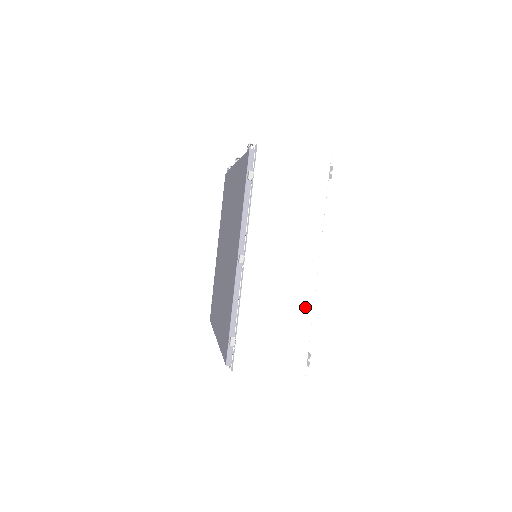
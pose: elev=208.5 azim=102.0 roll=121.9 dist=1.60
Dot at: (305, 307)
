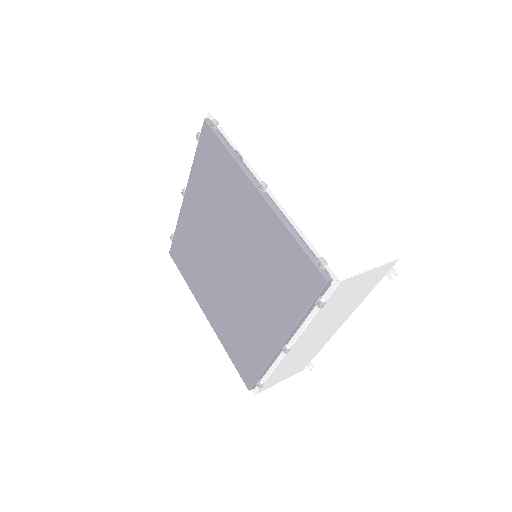
Dot at: (321, 346)
